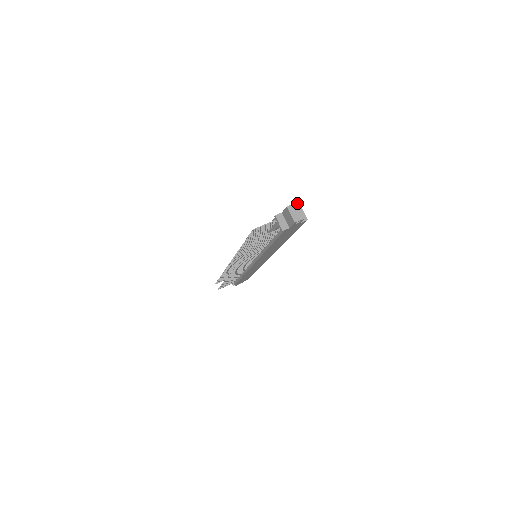
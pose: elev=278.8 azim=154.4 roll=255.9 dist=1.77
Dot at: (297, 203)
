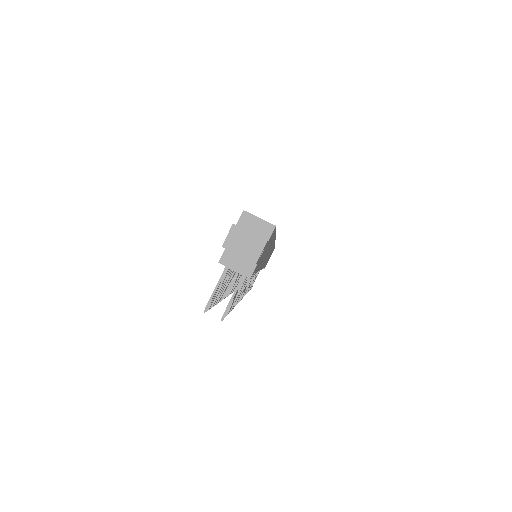
Dot at: (234, 225)
